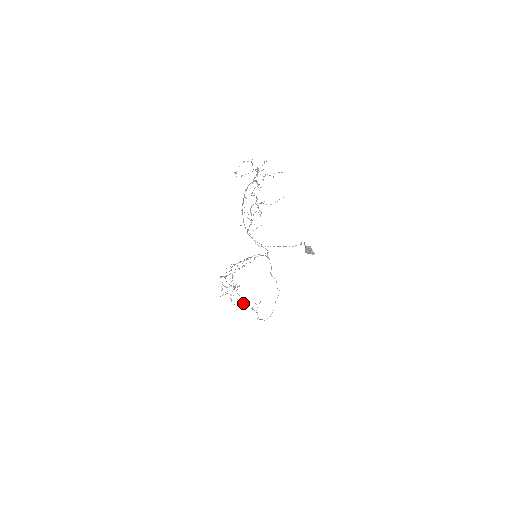
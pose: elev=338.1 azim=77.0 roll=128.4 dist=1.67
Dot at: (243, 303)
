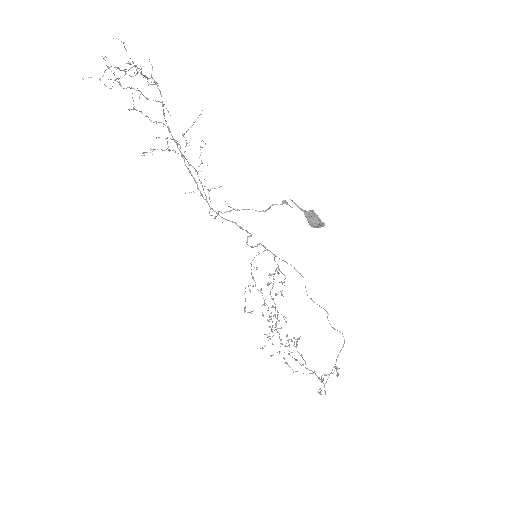
Dot at: (306, 368)
